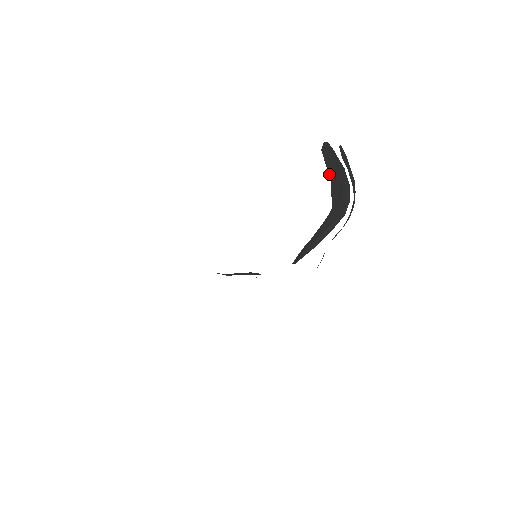
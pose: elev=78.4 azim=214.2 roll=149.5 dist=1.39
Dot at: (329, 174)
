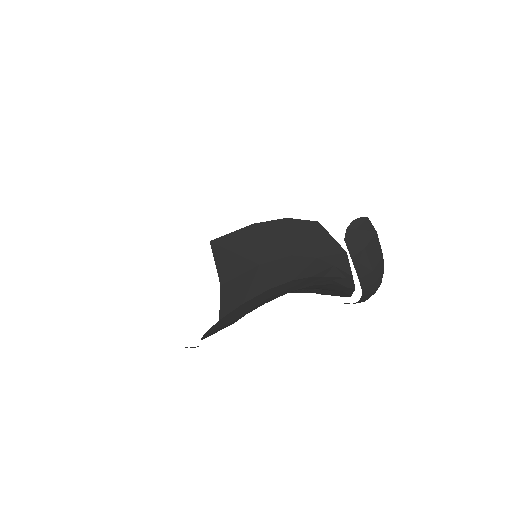
Dot at: (223, 272)
